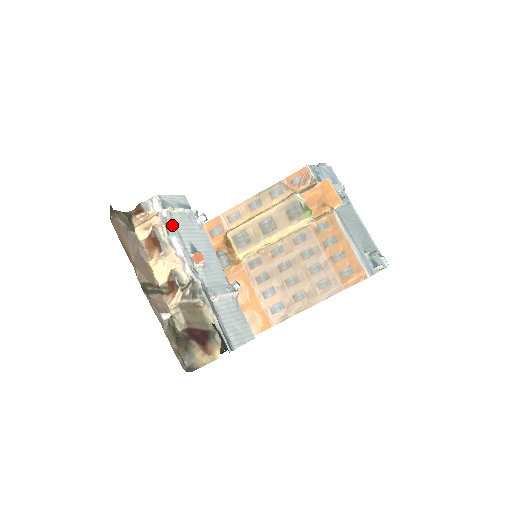
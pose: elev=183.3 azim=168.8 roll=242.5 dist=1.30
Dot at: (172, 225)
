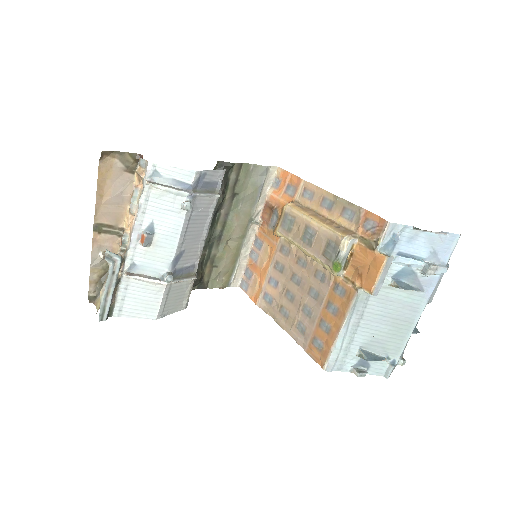
Dot at: (143, 199)
